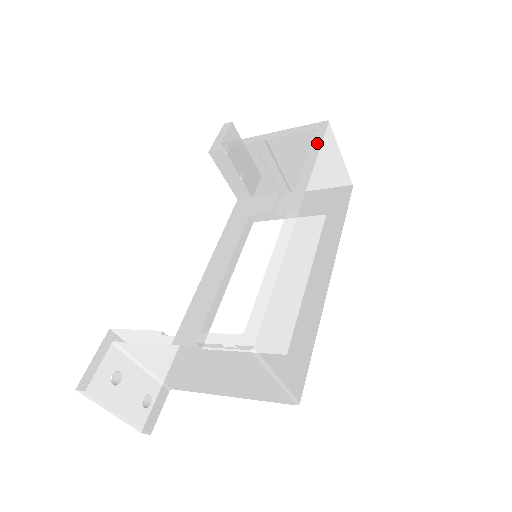
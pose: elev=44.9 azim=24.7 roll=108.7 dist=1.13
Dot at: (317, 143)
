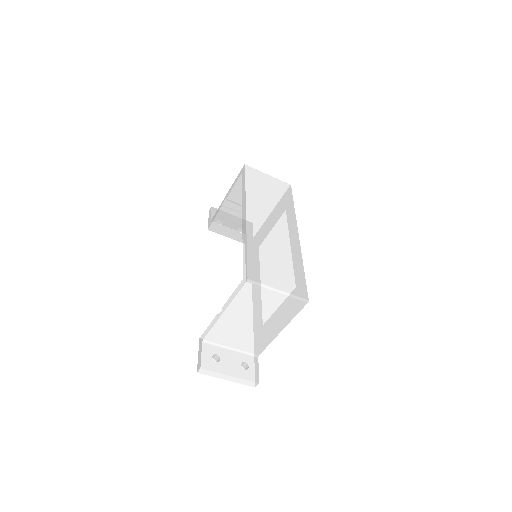
Dot at: (243, 178)
